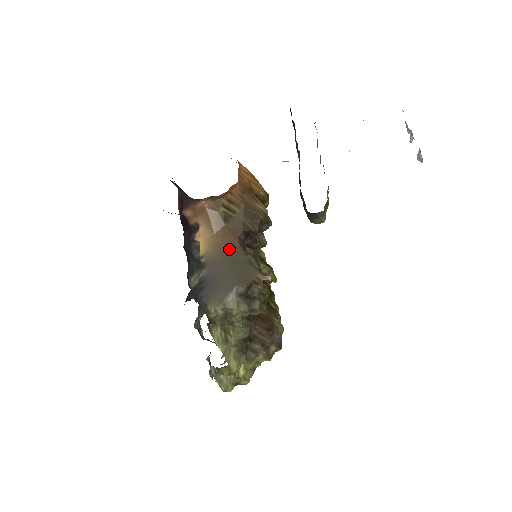
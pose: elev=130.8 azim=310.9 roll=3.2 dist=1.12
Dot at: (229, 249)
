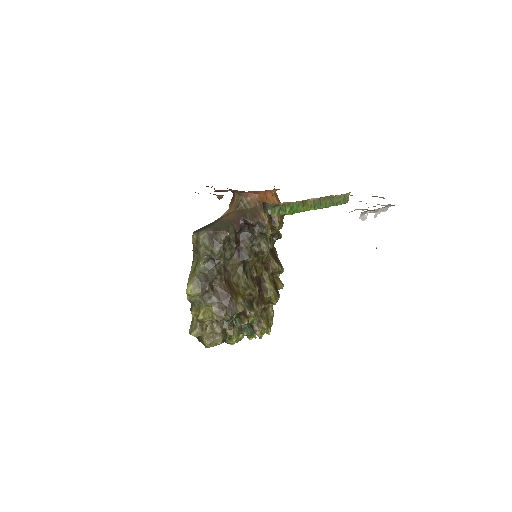
Dot at: (227, 218)
